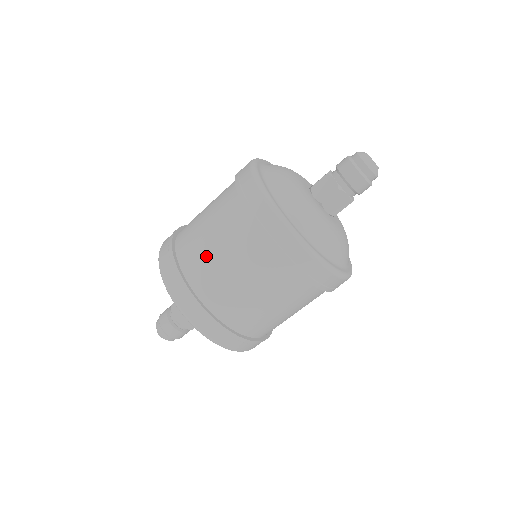
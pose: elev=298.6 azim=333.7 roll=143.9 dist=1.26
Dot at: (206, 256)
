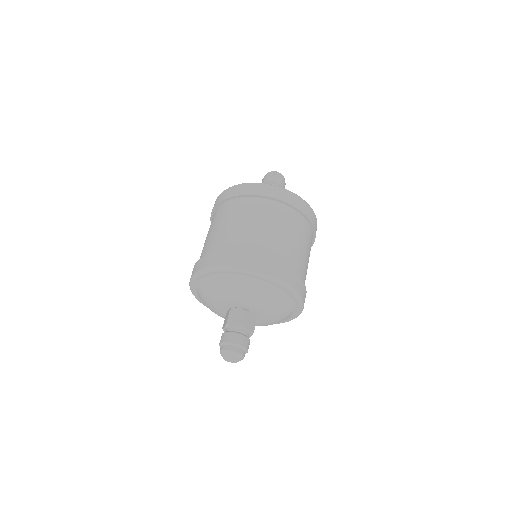
Dot at: (245, 233)
